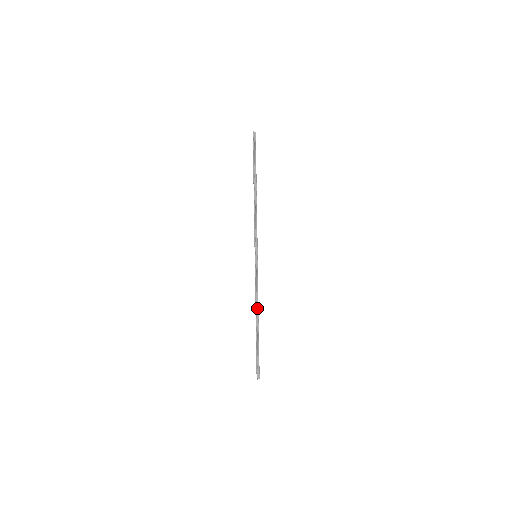
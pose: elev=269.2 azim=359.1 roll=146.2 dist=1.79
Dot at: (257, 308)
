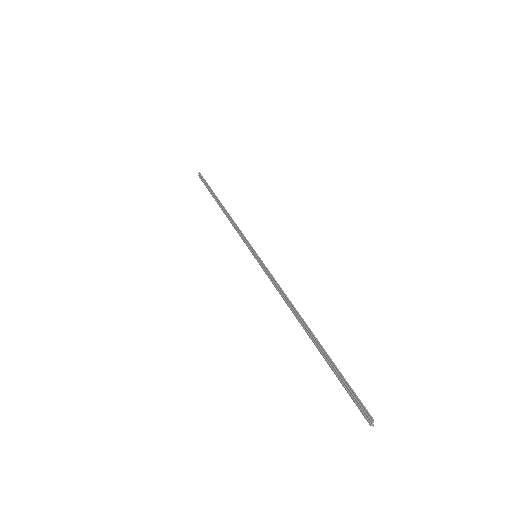
Dot at: (293, 312)
